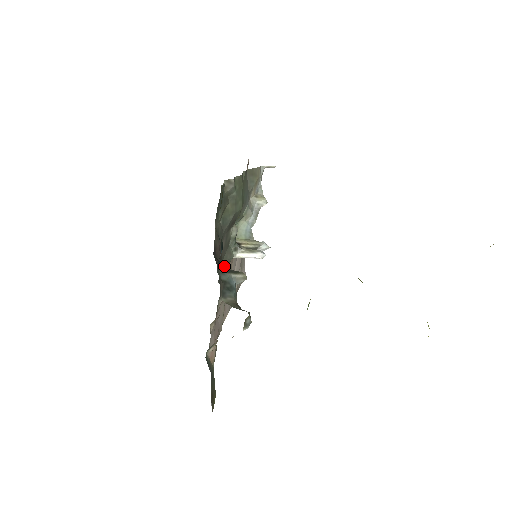
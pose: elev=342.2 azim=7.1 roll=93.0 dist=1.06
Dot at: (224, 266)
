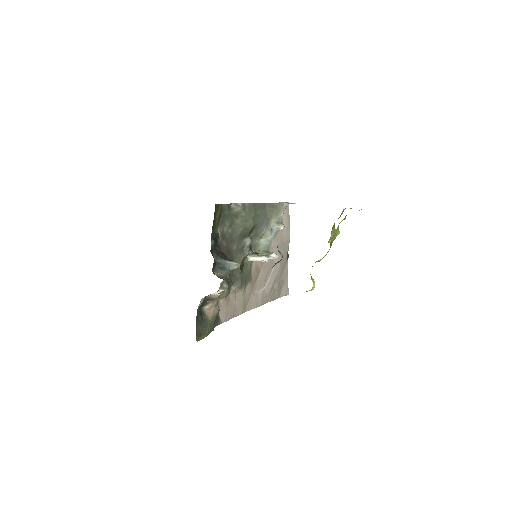
Dot at: occluded
